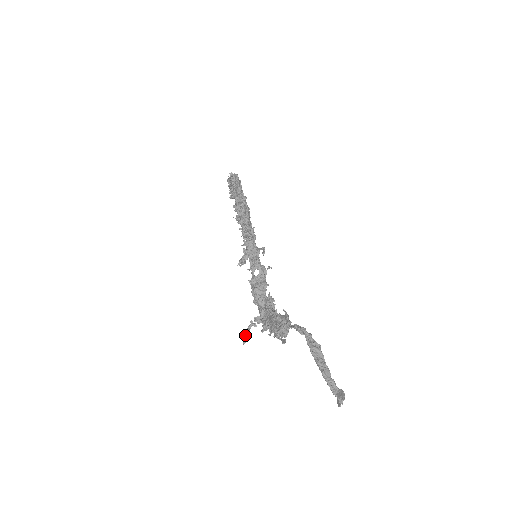
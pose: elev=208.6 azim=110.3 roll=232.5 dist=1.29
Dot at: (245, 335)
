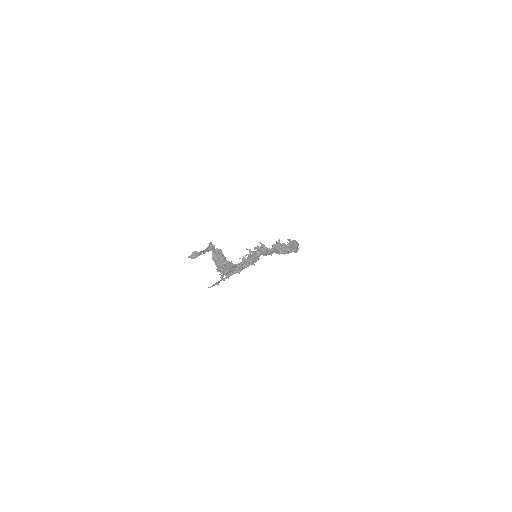
Dot at: (214, 285)
